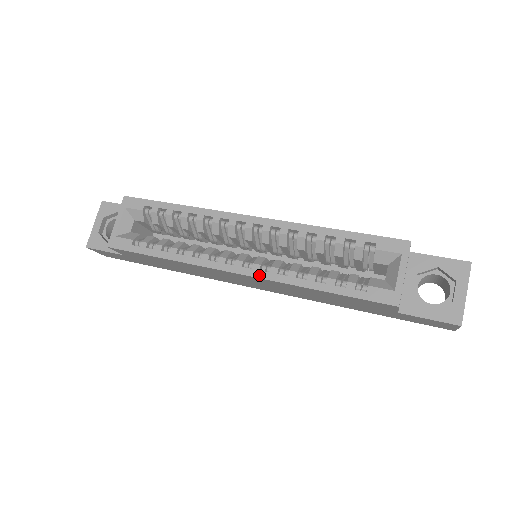
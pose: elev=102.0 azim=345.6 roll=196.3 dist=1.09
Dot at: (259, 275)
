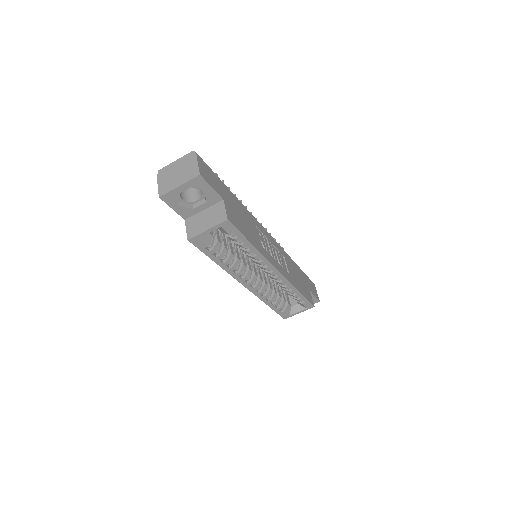
Dot at: (253, 292)
